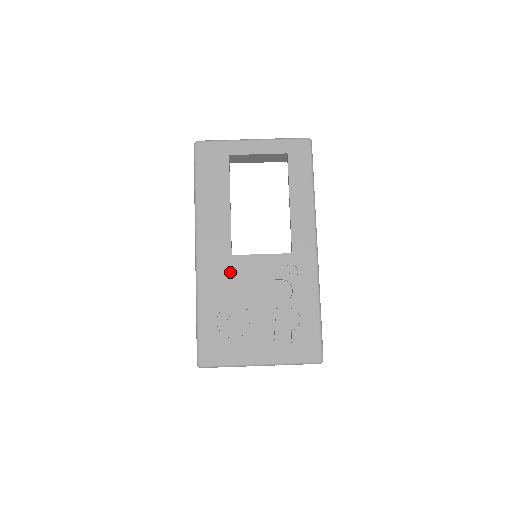
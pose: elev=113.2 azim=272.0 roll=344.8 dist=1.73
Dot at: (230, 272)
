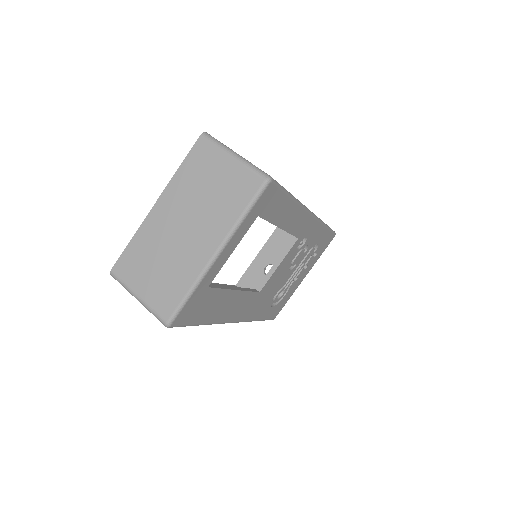
Dot at: (265, 295)
